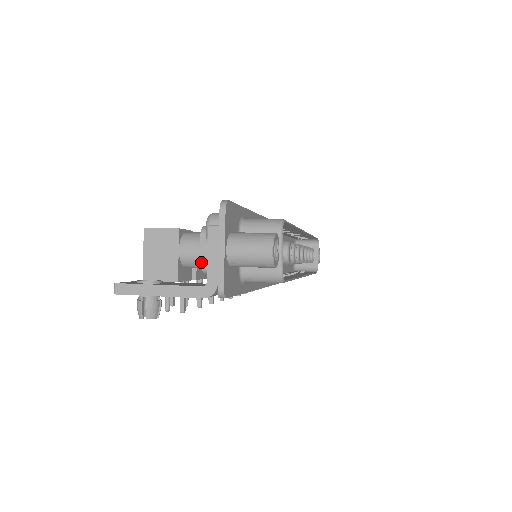
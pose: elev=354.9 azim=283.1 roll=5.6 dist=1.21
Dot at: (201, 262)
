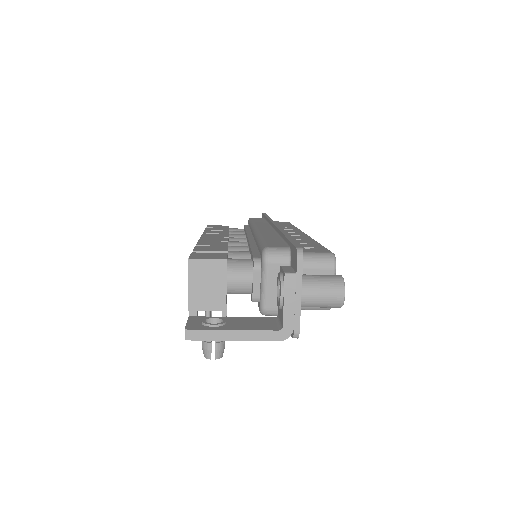
Dot at: (252, 293)
